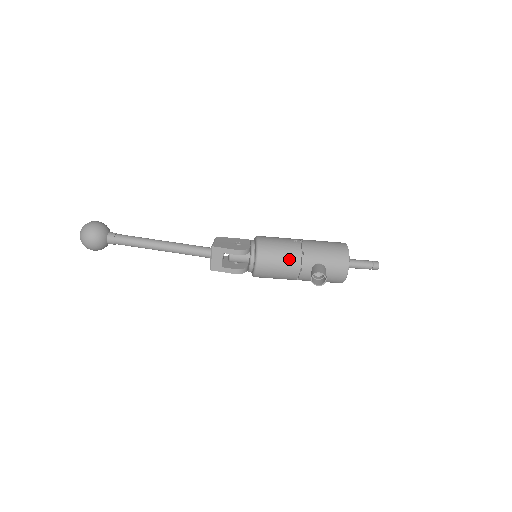
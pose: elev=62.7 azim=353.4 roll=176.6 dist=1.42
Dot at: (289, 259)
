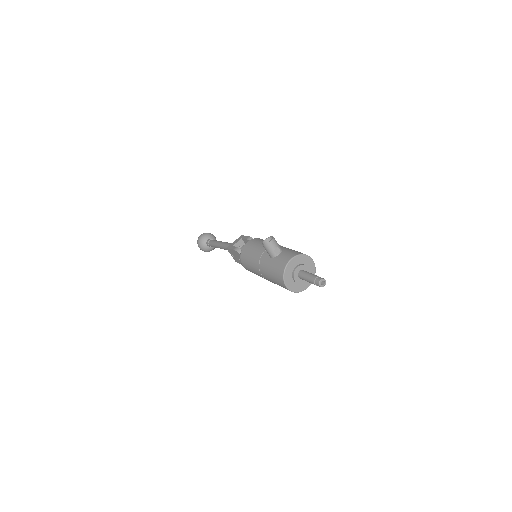
Dot at: occluded
